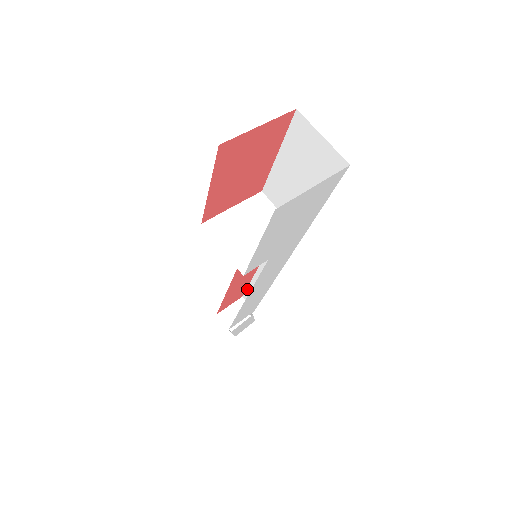
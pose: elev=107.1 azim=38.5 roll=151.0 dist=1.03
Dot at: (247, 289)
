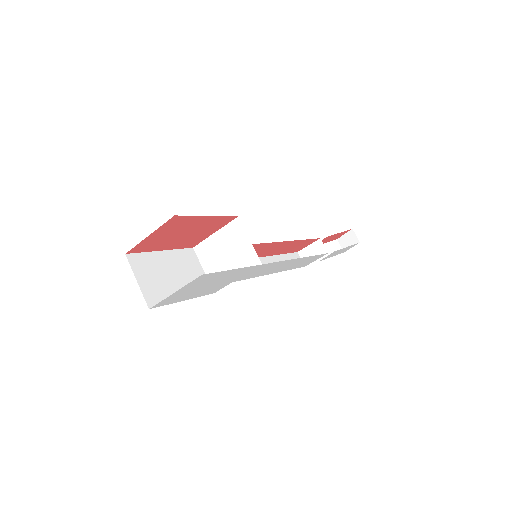
Dot at: (313, 239)
